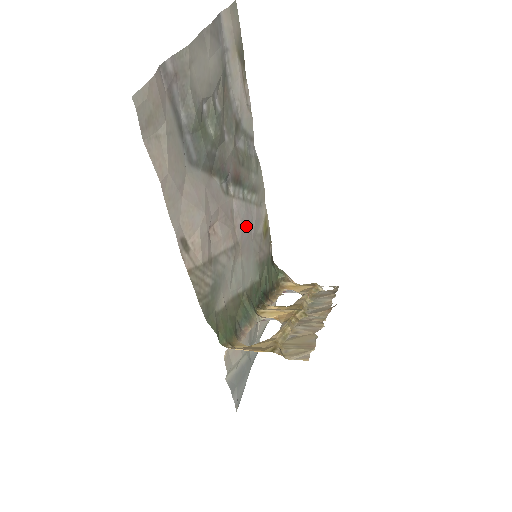
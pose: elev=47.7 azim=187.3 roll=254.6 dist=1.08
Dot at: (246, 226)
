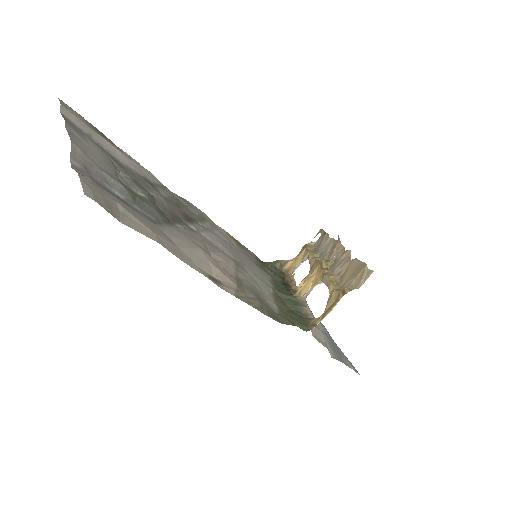
Dot at: (226, 246)
